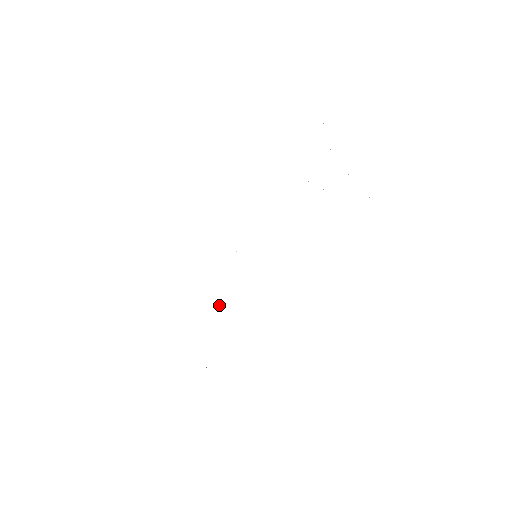
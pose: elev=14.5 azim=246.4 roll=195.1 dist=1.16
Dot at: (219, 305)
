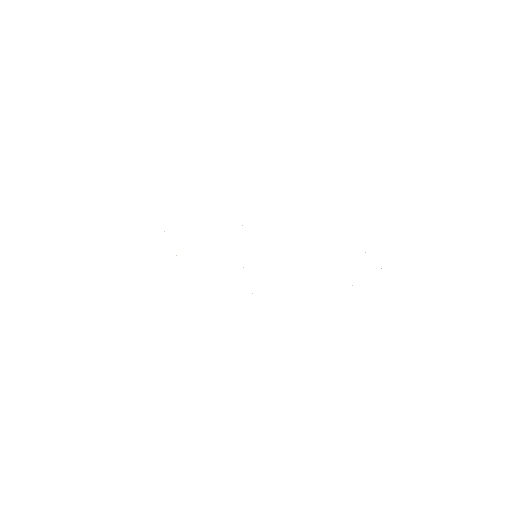
Dot at: occluded
